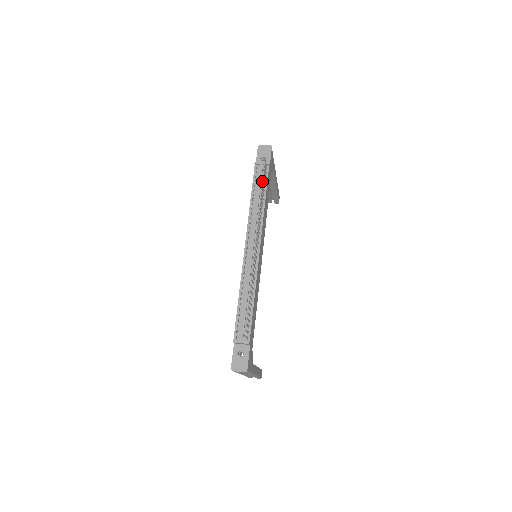
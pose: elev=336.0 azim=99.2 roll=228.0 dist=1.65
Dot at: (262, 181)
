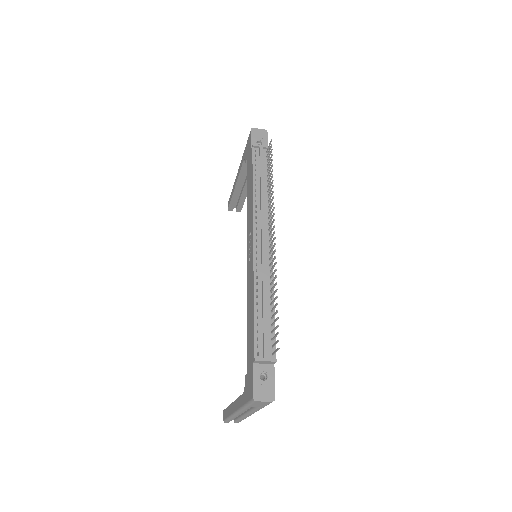
Dot at: (264, 166)
